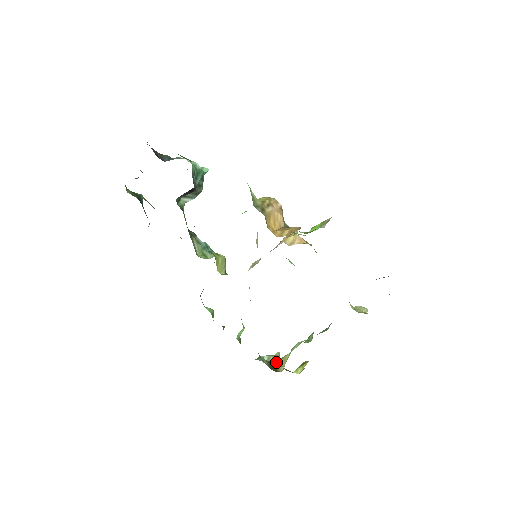
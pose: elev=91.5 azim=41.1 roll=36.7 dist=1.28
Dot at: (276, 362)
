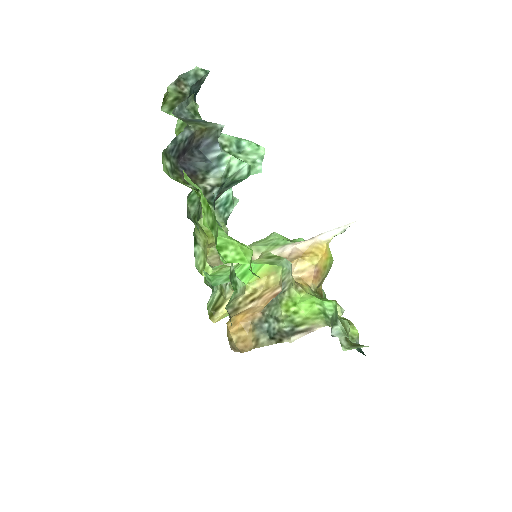
Dot at: (232, 291)
